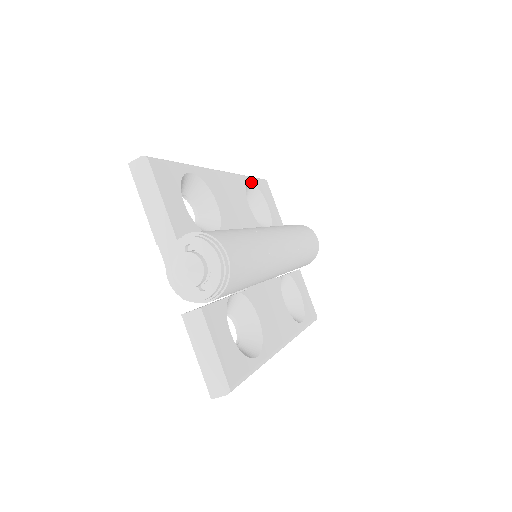
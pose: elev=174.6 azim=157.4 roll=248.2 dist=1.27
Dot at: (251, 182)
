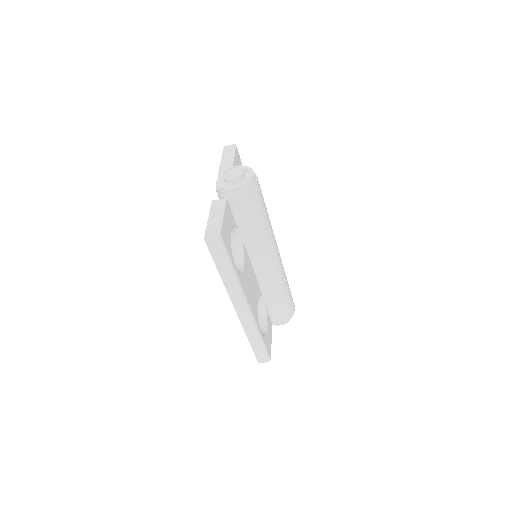
Dot at: occluded
